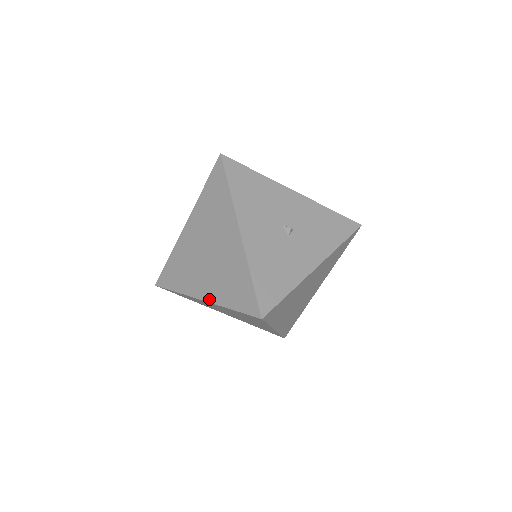
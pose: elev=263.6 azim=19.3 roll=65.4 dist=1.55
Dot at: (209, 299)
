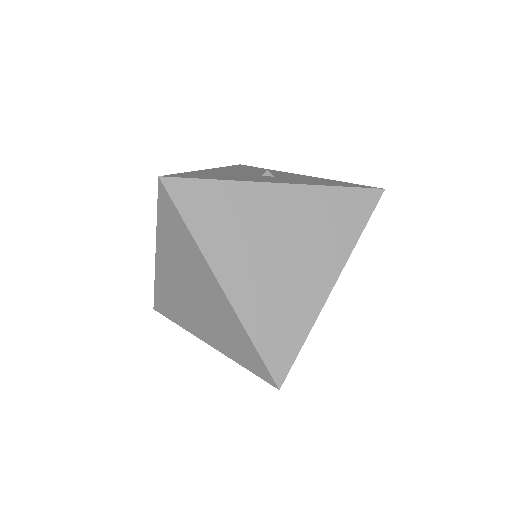
Dot at: occluded
